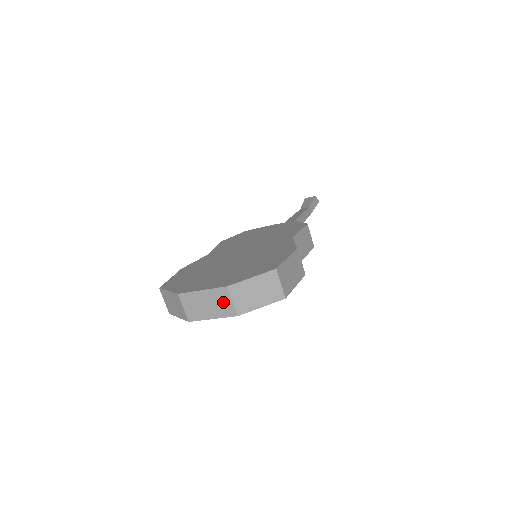
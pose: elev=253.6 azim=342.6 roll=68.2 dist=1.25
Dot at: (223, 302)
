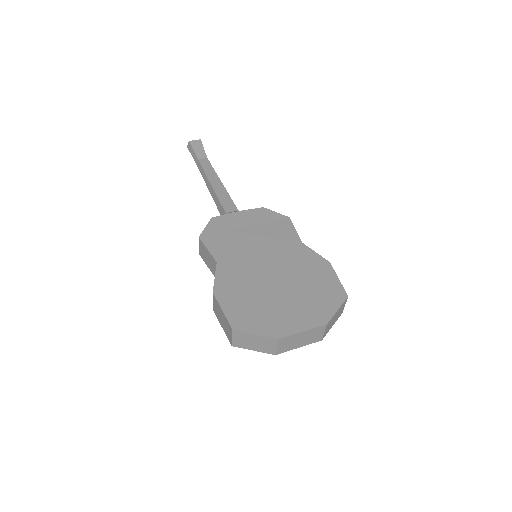
Dot at: (316, 335)
